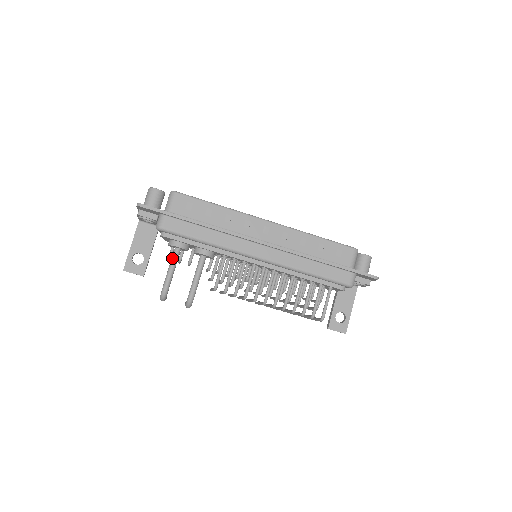
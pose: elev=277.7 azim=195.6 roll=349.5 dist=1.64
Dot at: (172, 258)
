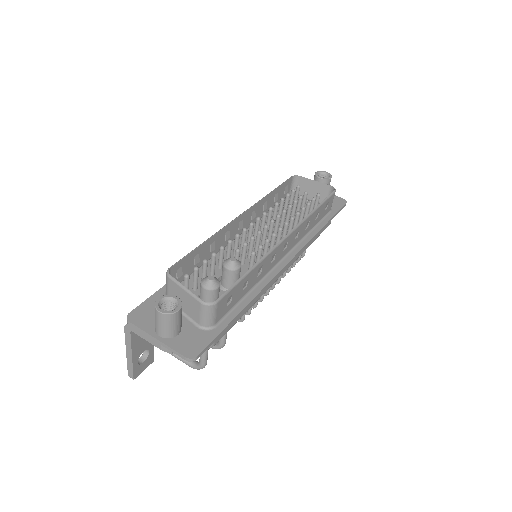
Dot at: occluded
